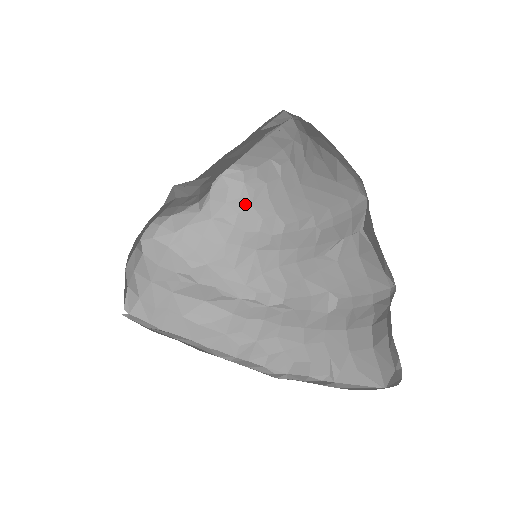
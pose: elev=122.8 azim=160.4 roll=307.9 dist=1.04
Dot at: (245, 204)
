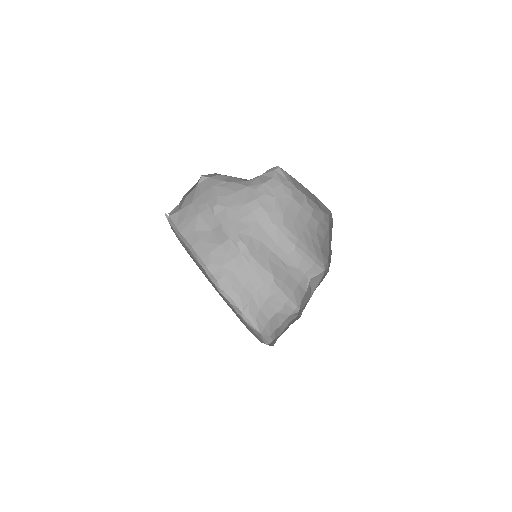
Dot at: (273, 194)
